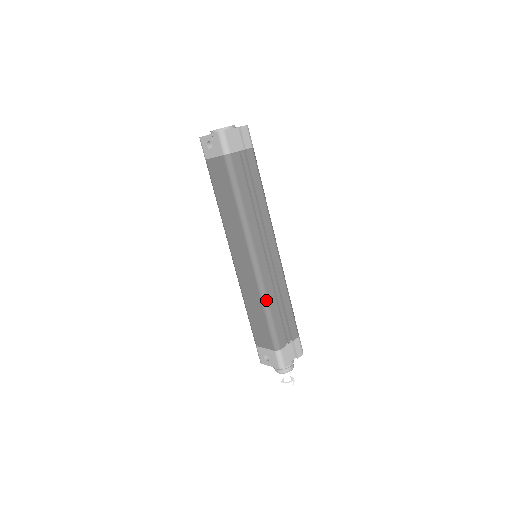
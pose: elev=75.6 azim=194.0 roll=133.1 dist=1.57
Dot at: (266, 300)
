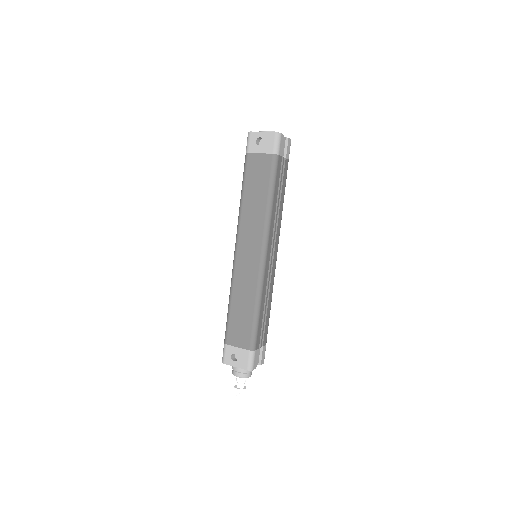
Dot at: (260, 298)
